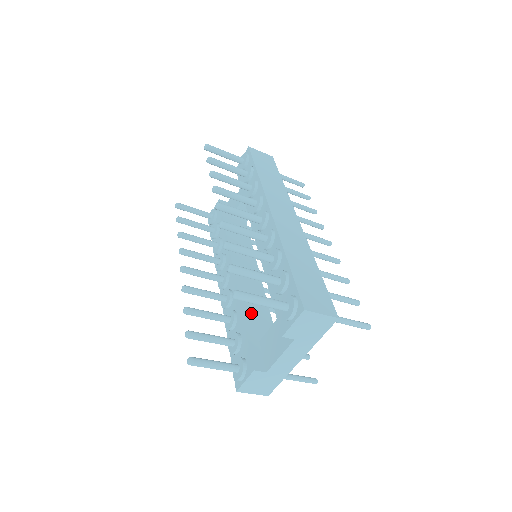
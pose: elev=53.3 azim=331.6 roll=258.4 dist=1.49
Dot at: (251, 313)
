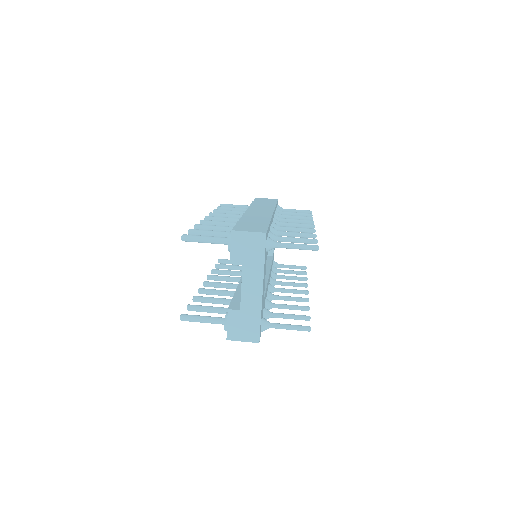
Dot at: occluded
